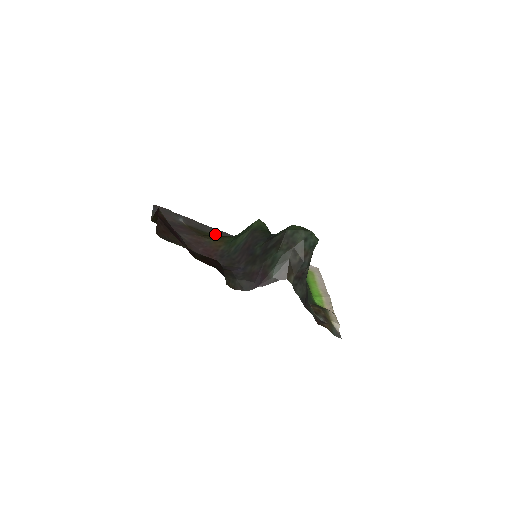
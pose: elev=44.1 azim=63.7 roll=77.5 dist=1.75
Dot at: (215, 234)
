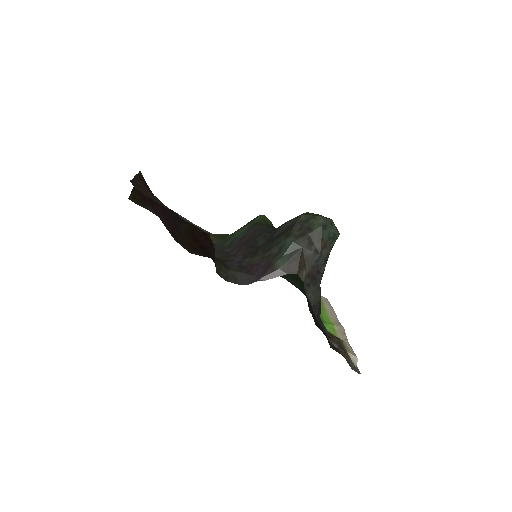
Dot at: occluded
